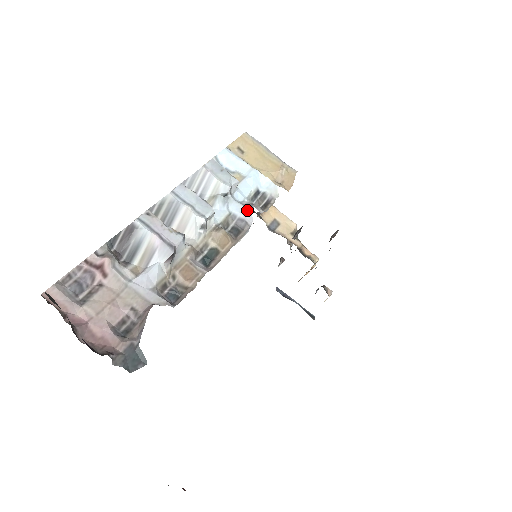
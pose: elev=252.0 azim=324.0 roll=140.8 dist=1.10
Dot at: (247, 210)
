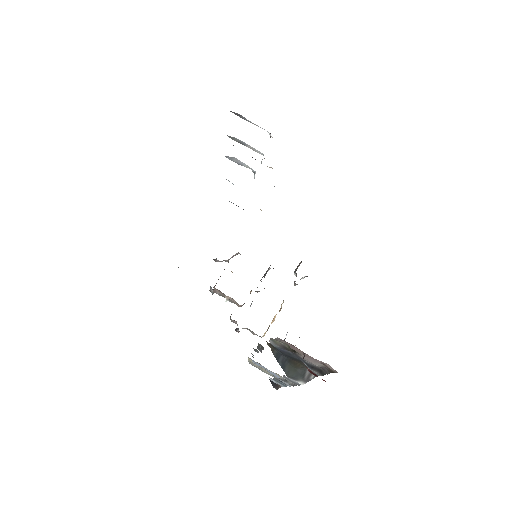
Dot at: occluded
